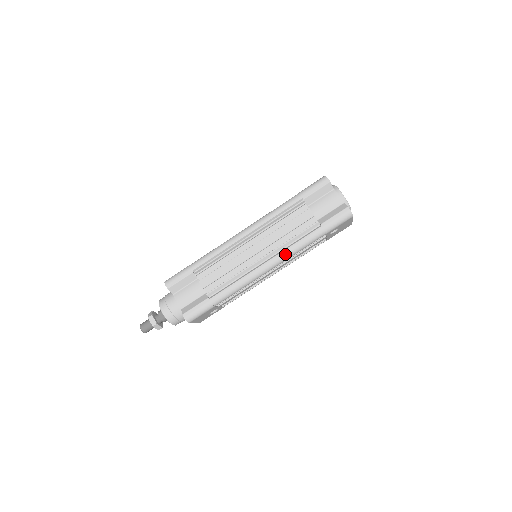
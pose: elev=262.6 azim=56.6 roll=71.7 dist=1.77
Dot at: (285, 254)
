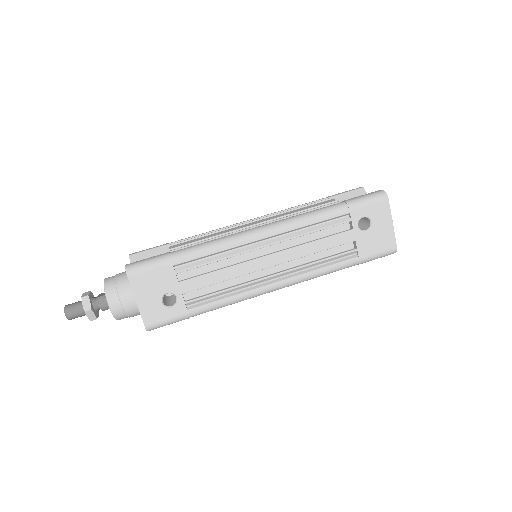
Dot at: (288, 219)
